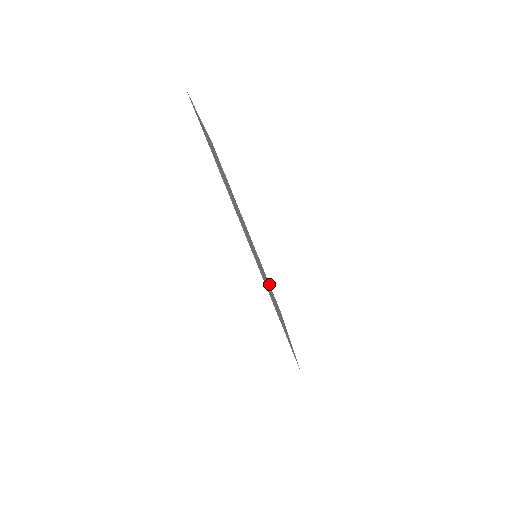
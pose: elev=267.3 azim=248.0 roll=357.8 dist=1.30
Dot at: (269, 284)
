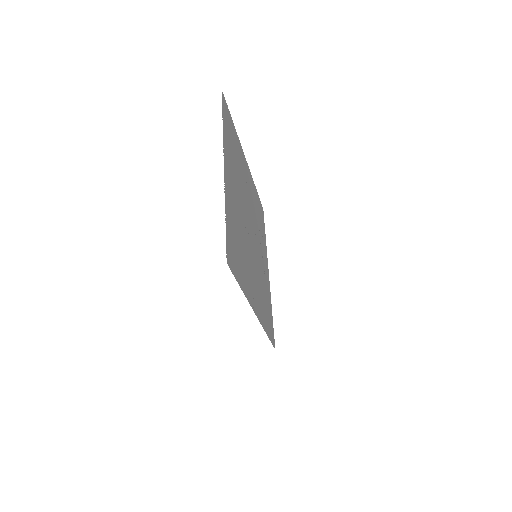
Dot at: (258, 200)
